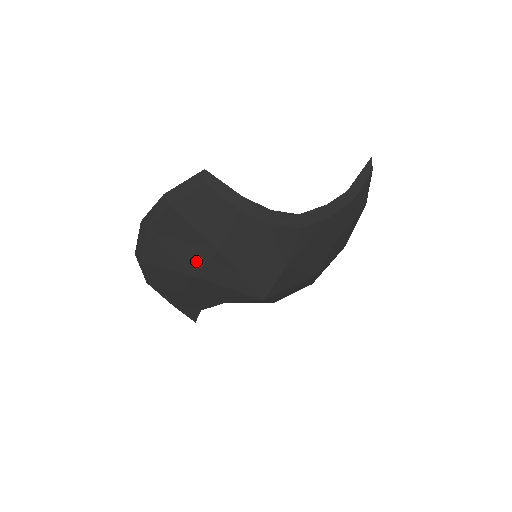
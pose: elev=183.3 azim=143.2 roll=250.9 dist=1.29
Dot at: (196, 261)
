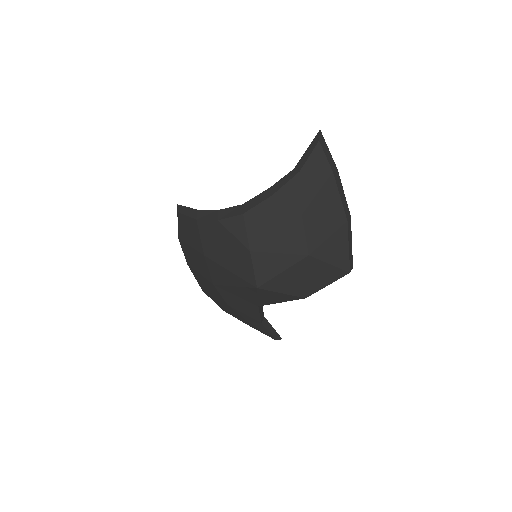
Dot at: (206, 271)
